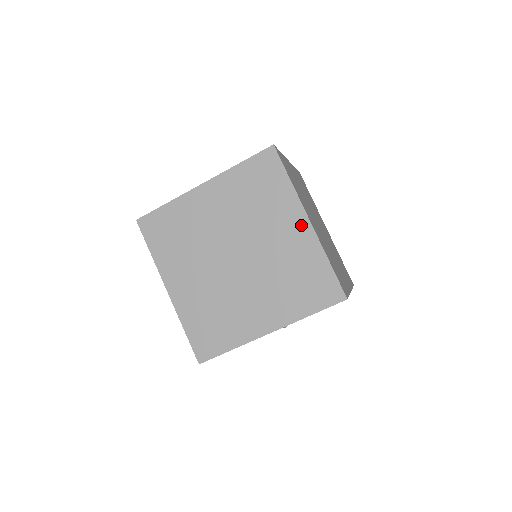
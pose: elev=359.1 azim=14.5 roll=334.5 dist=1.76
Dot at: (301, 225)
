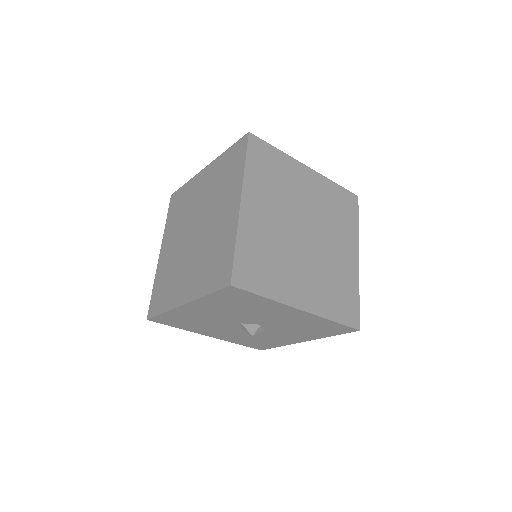
Dot at: (234, 206)
